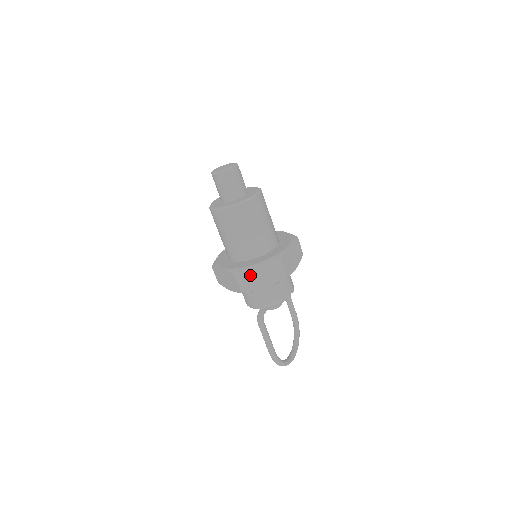
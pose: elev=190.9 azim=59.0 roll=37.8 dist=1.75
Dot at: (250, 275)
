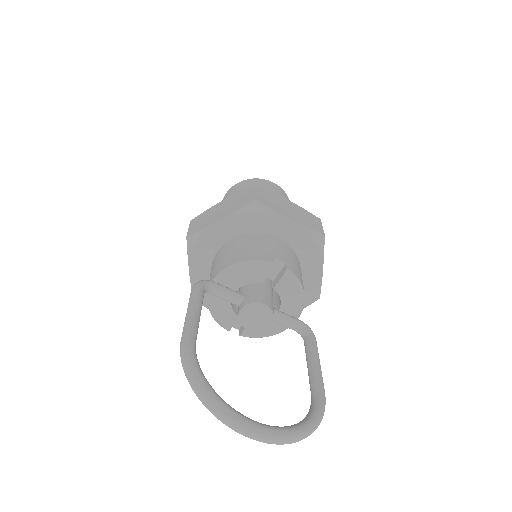
Dot at: (209, 214)
